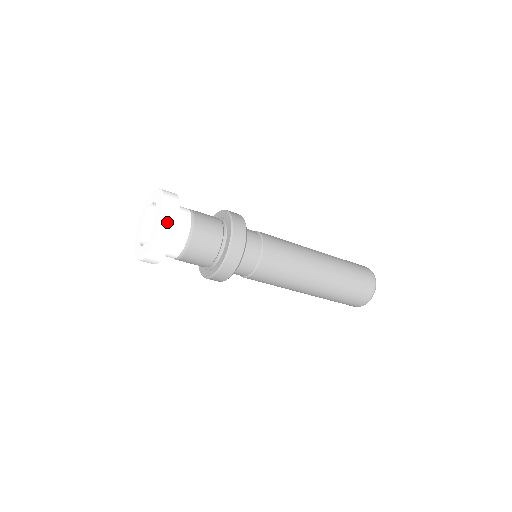
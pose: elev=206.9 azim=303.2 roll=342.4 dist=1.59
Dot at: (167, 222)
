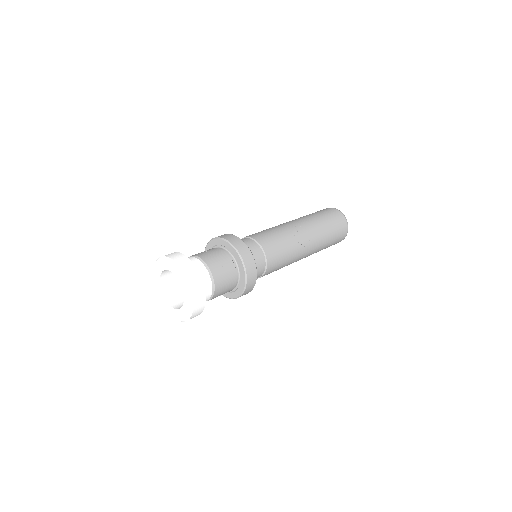
Dot at: occluded
